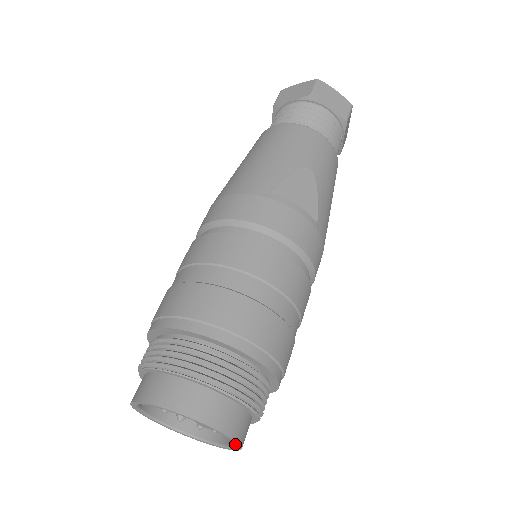
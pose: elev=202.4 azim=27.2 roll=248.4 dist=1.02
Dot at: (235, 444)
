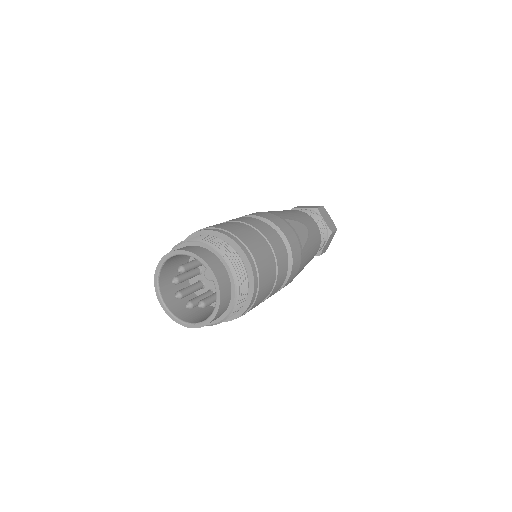
Dot at: (215, 306)
